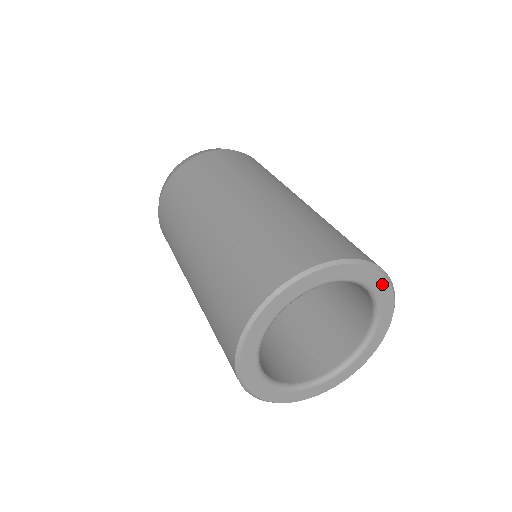
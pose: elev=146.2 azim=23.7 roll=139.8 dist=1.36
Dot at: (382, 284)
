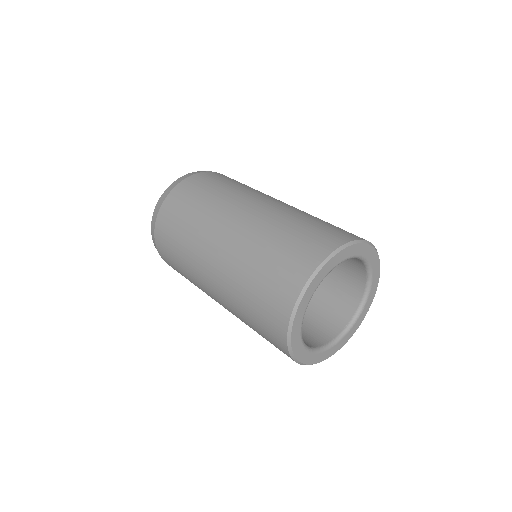
Dot at: (368, 250)
